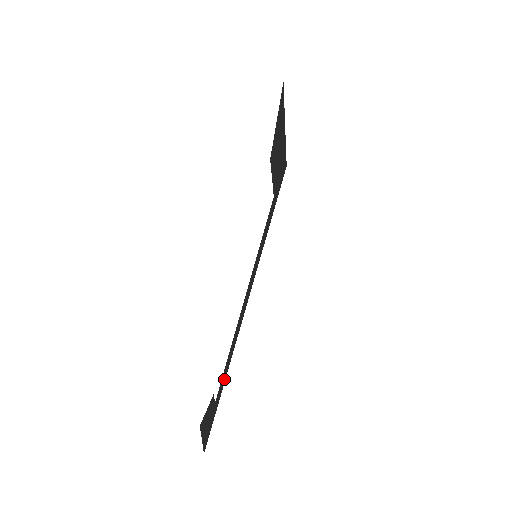
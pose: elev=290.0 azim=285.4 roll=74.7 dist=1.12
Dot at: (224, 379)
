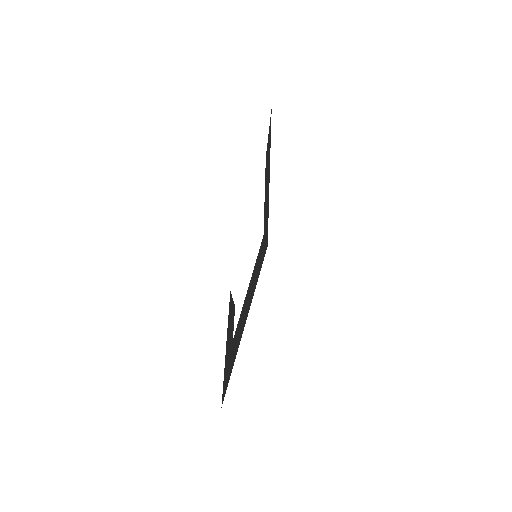
Dot at: (236, 347)
